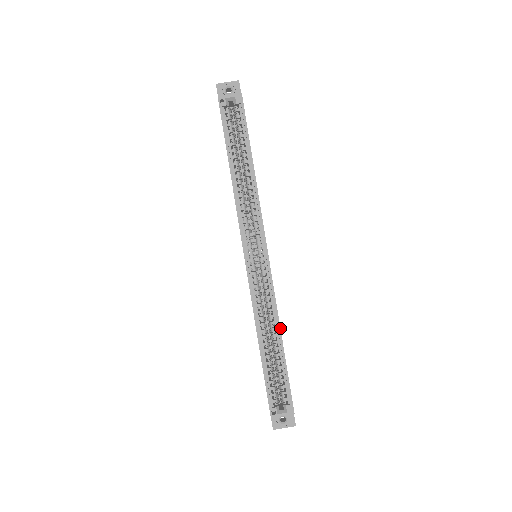
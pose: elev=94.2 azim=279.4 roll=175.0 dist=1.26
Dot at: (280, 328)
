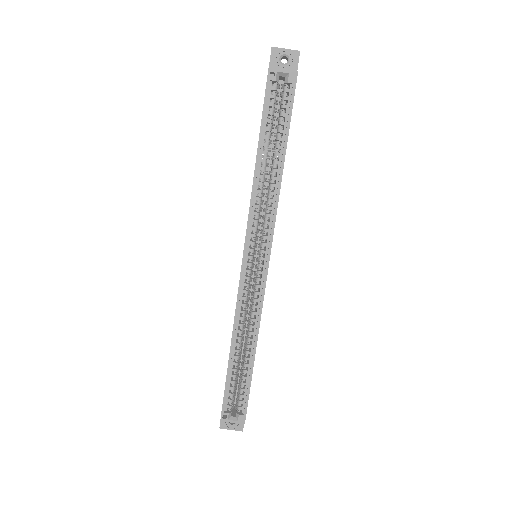
Dot at: occluded
